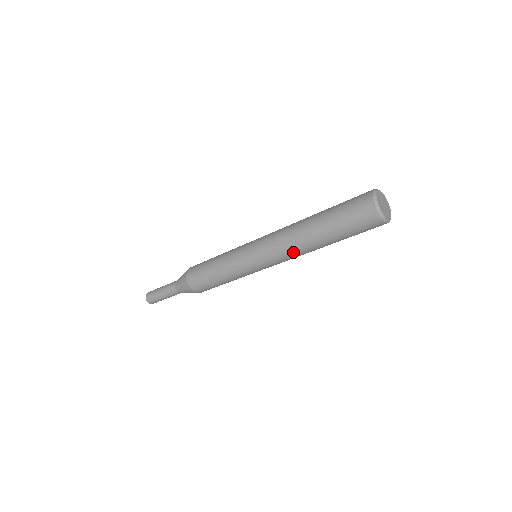
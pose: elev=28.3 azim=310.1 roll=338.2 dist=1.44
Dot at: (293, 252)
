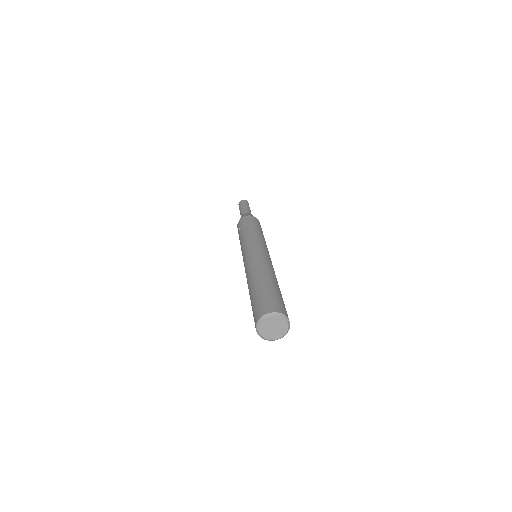
Dot at: occluded
